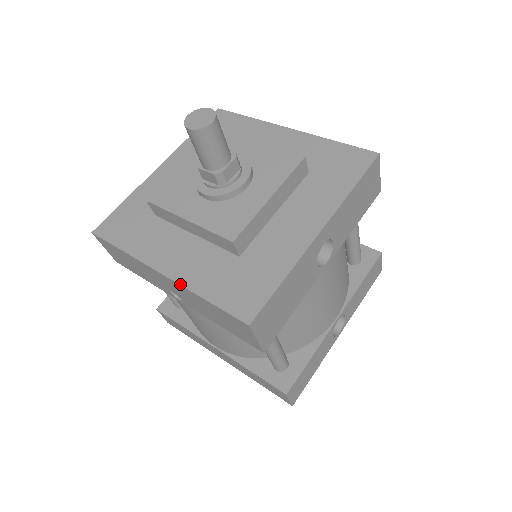
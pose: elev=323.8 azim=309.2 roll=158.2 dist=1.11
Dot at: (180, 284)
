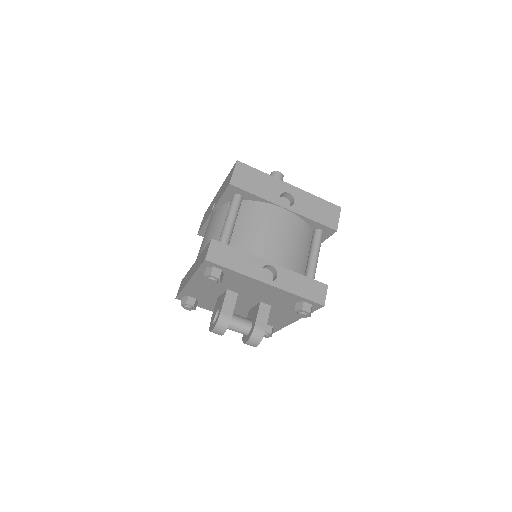
Dot at: (223, 183)
